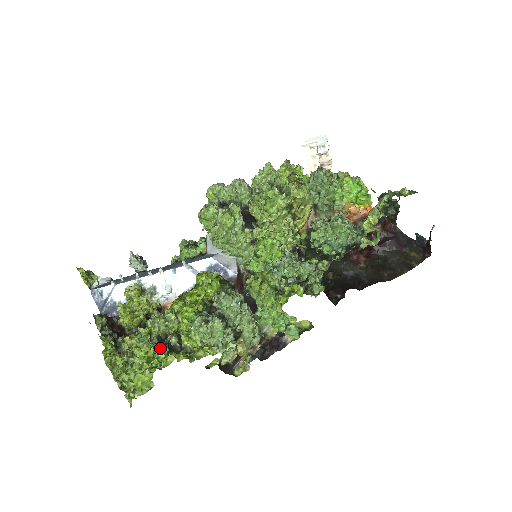
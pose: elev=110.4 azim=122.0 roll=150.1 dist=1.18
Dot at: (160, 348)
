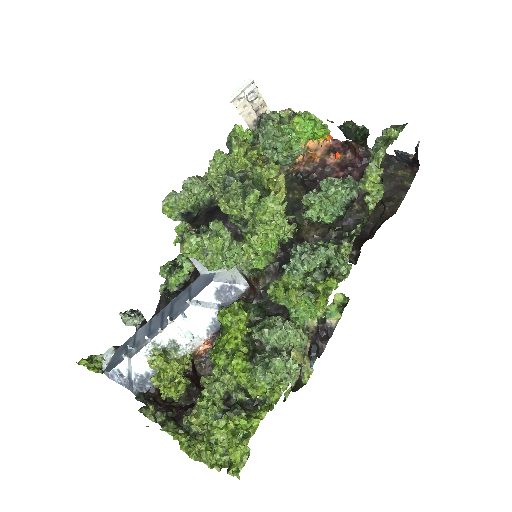
Dot at: (237, 416)
